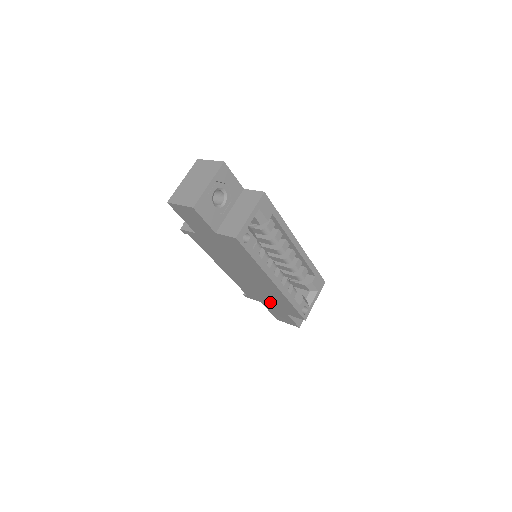
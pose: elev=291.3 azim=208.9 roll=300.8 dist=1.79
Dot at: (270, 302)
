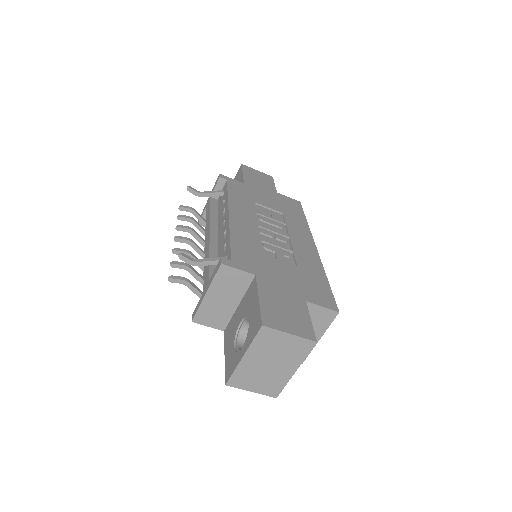
Dot at: occluded
